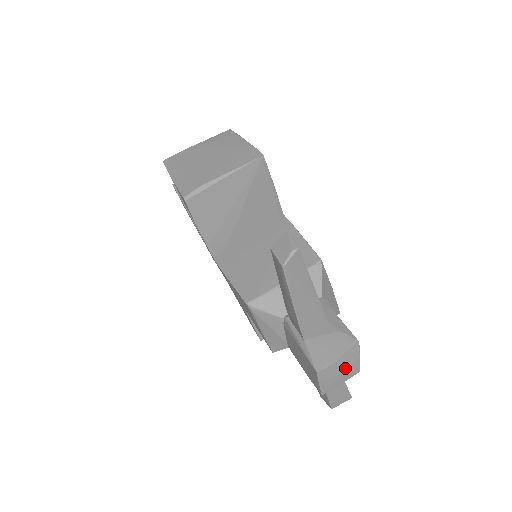
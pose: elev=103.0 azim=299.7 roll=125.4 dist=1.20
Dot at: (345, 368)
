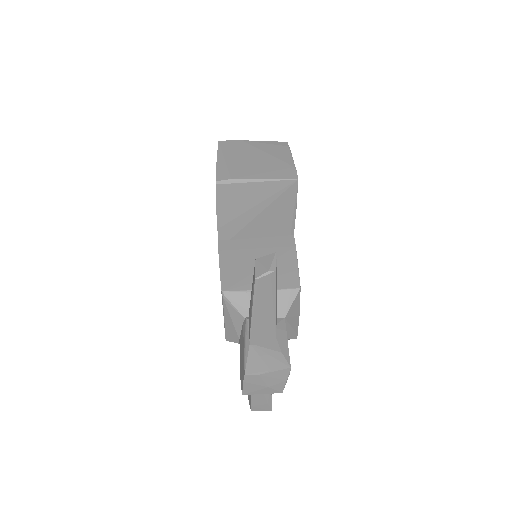
Dot at: (270, 383)
